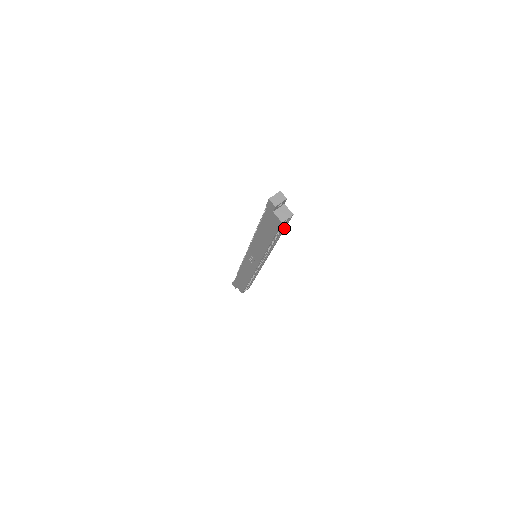
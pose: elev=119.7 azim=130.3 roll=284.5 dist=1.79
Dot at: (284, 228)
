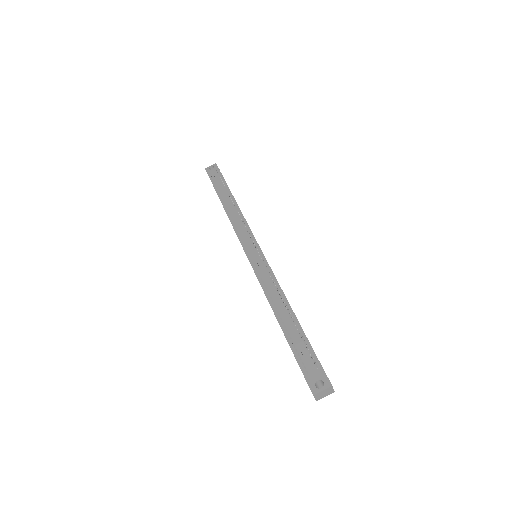
Dot at: occluded
